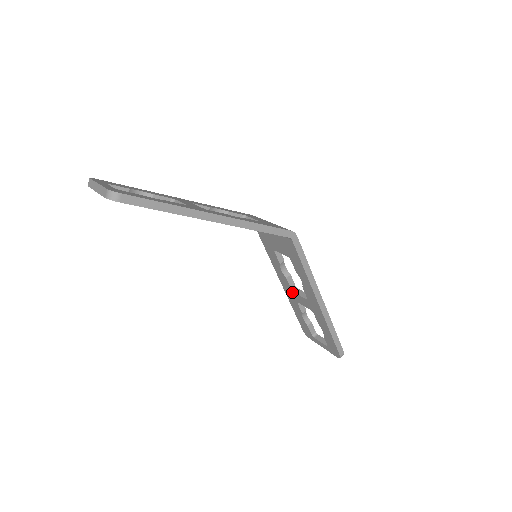
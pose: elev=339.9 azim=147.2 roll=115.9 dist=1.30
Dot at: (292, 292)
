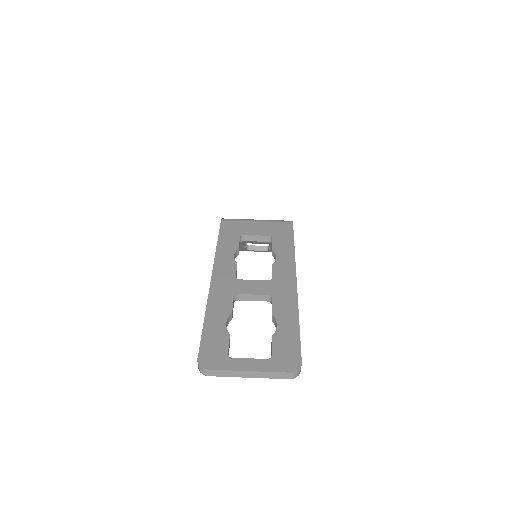
Dot at: (244, 241)
